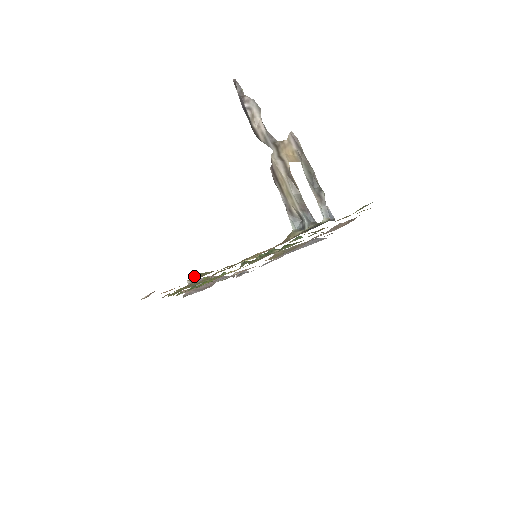
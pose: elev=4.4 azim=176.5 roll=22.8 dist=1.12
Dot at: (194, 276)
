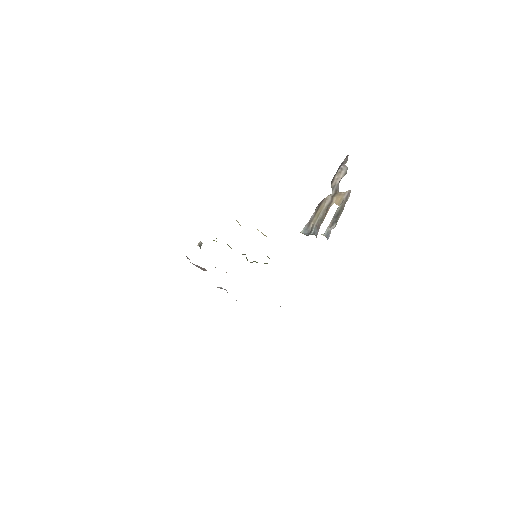
Dot at: occluded
